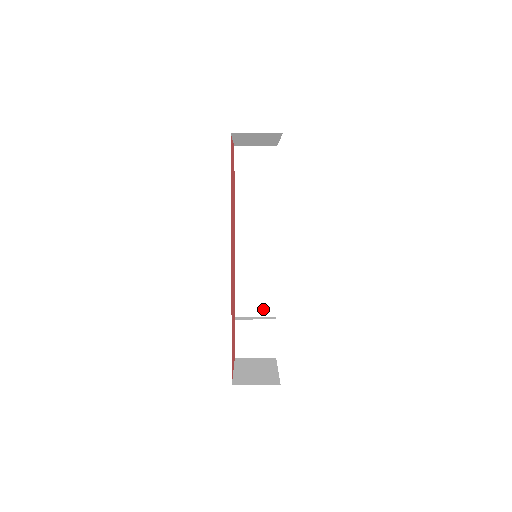
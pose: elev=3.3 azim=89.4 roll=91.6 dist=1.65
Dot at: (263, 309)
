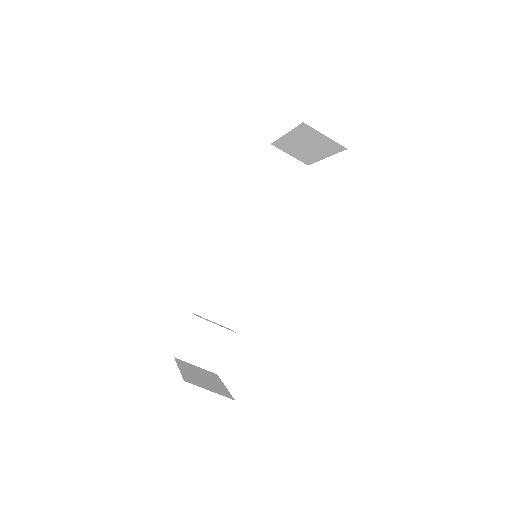
Dot at: (224, 317)
